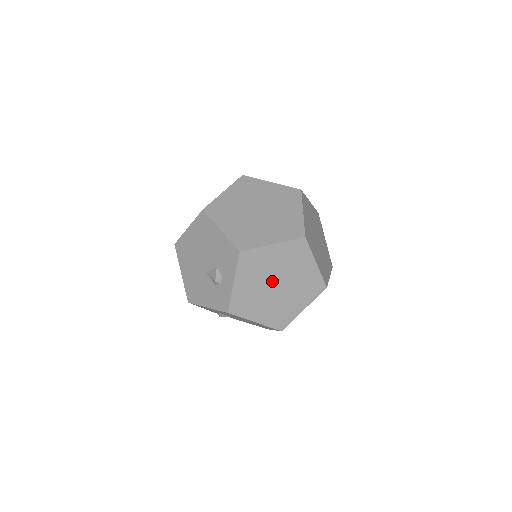
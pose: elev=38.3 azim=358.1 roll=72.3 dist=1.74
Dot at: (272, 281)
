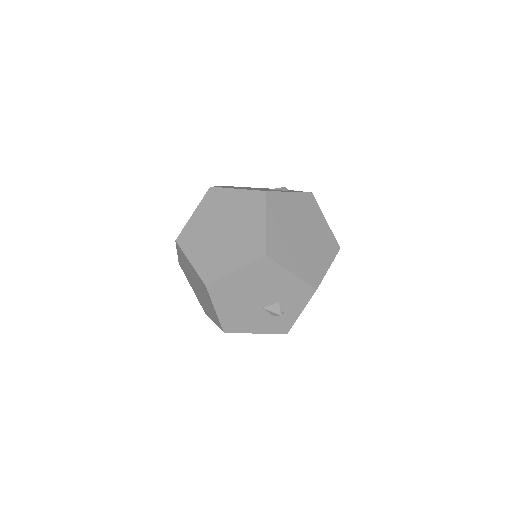
Dot at: occluded
